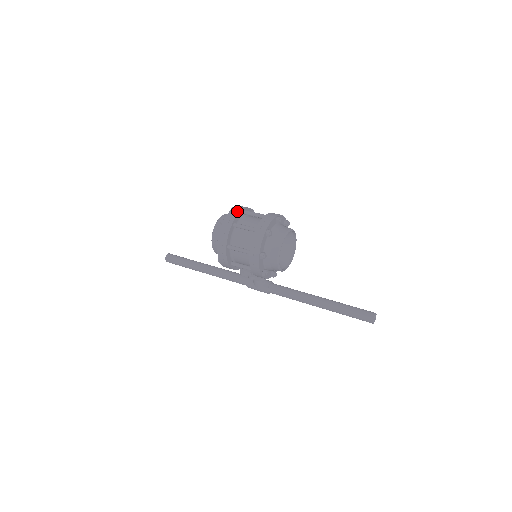
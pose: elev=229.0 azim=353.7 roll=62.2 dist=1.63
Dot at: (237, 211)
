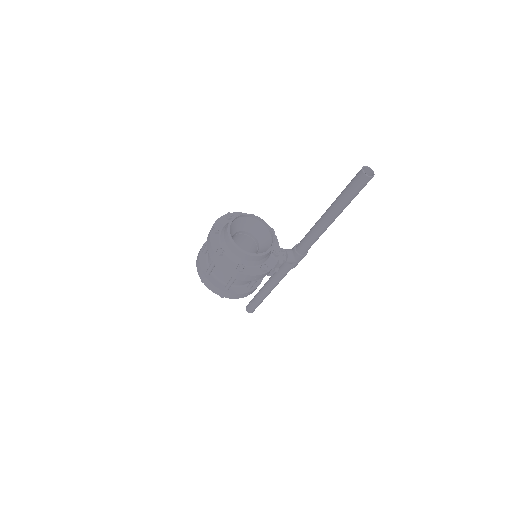
Dot at: (198, 262)
